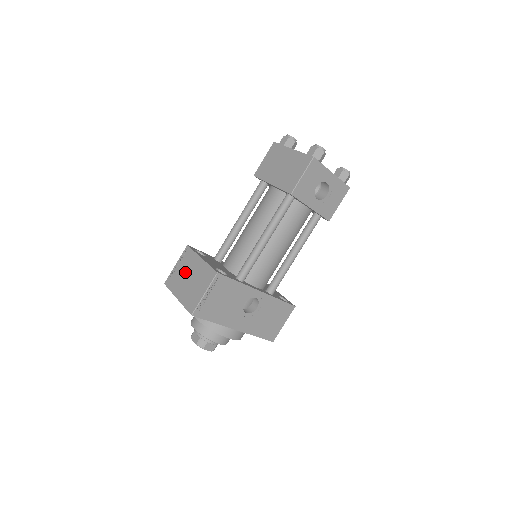
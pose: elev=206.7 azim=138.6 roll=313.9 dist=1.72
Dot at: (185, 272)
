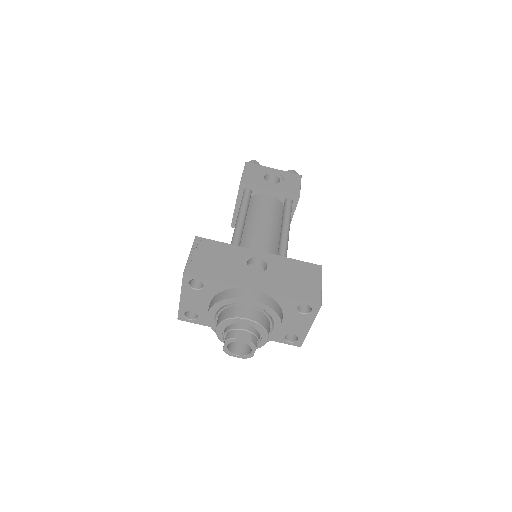
Dot at: occluded
